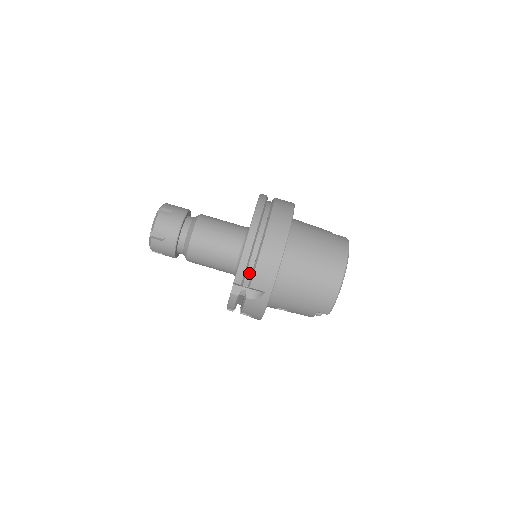
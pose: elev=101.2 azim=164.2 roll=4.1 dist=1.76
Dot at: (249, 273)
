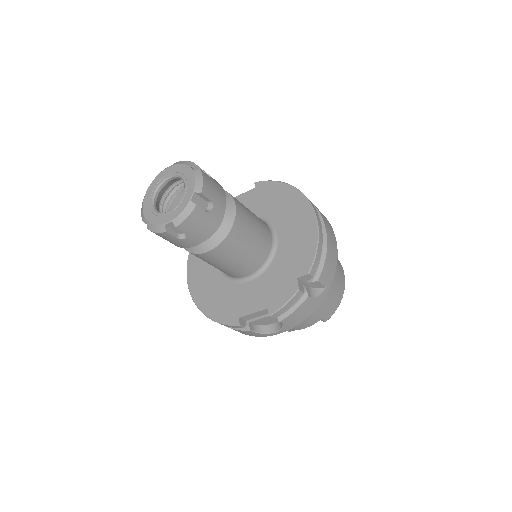
Dot at: occluded
